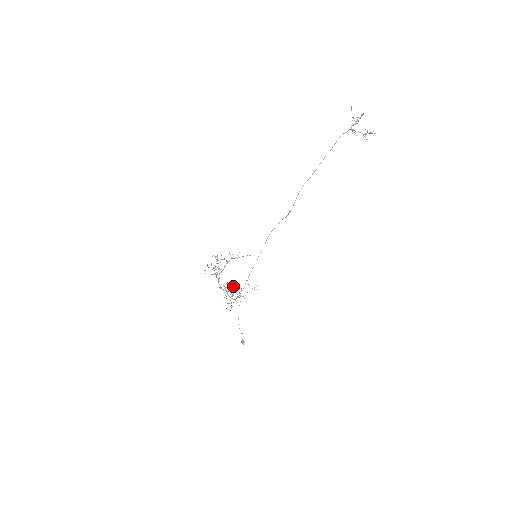
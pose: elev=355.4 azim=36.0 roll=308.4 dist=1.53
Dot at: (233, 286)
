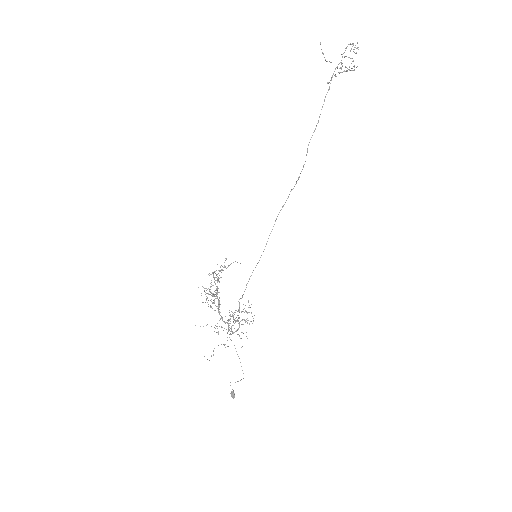
Dot at: occluded
